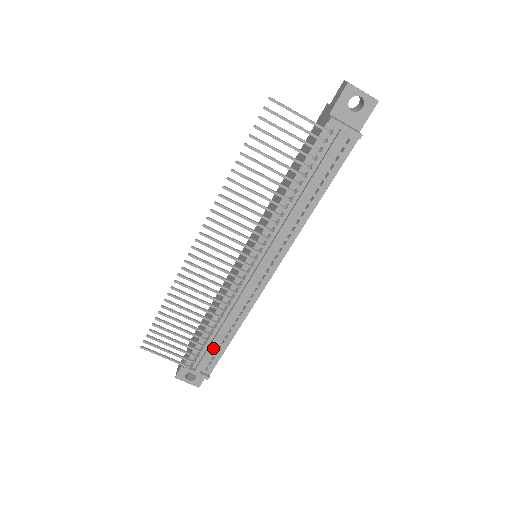
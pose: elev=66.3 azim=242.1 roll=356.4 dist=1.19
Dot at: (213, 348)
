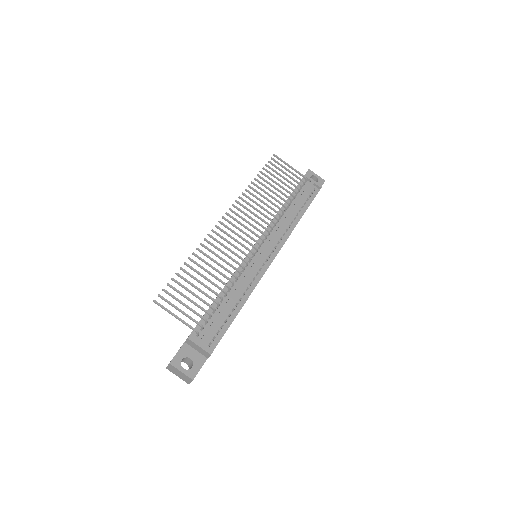
Dot at: (221, 317)
